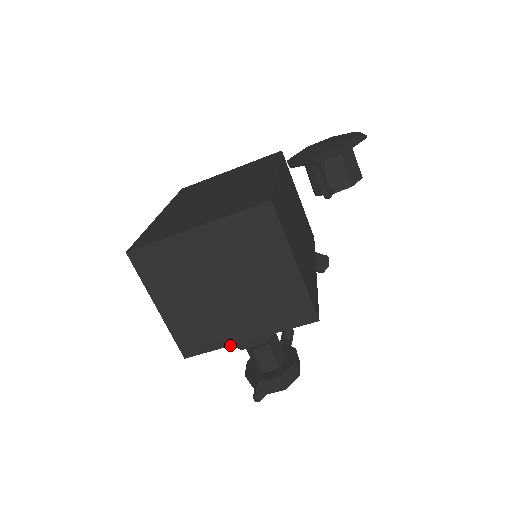
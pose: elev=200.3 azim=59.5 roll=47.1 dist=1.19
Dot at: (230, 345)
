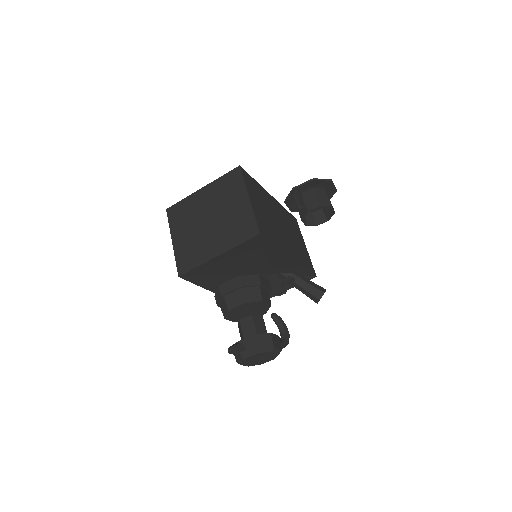
Dot at: (206, 262)
